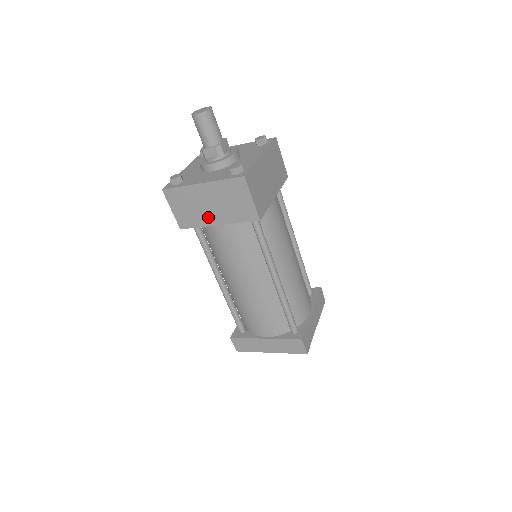
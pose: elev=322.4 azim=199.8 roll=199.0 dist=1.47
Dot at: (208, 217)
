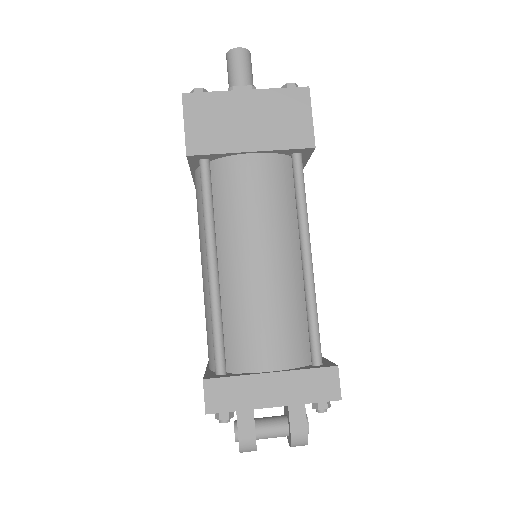
Dot at: (240, 138)
